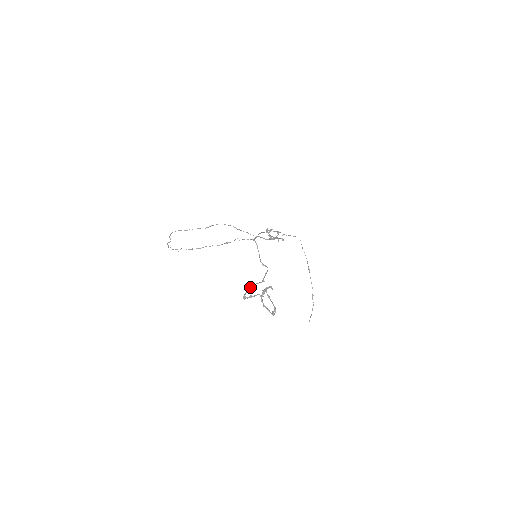
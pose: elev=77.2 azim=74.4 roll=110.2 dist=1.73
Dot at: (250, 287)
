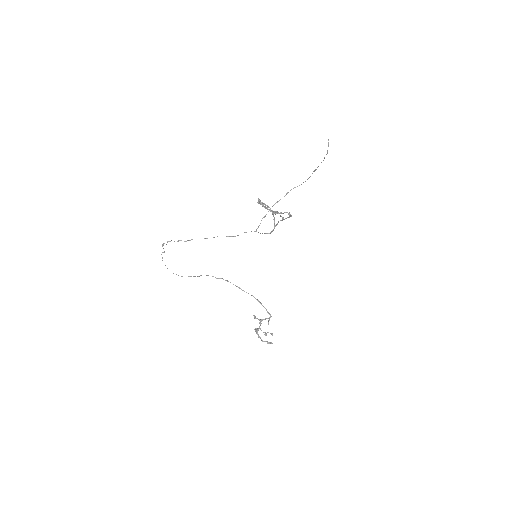
Dot at: (262, 205)
